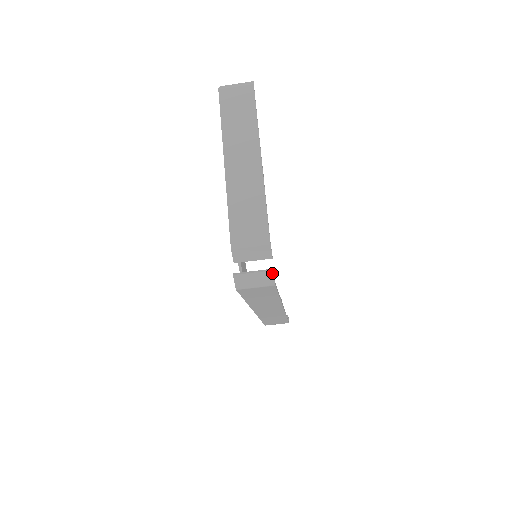
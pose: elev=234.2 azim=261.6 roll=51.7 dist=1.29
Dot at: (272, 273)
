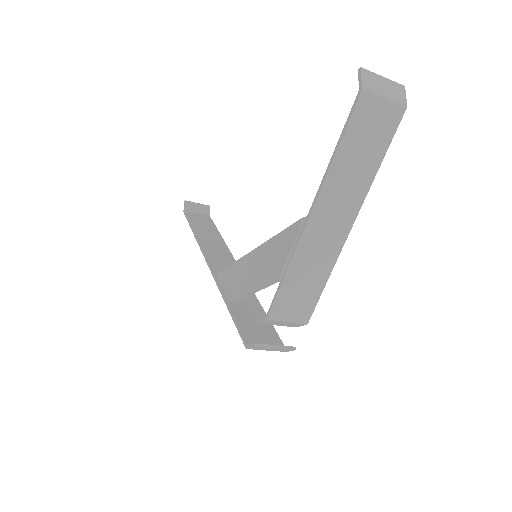
Dot at: (292, 350)
